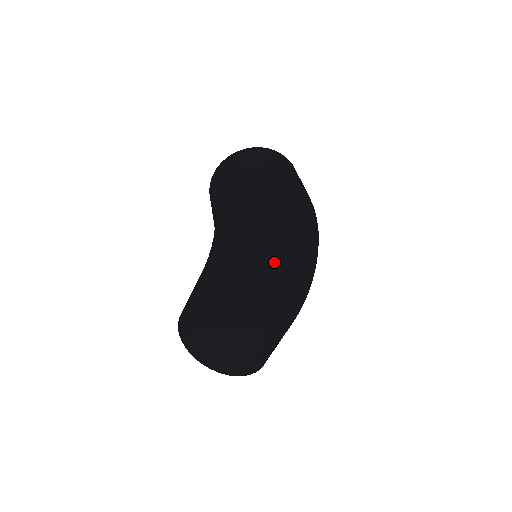
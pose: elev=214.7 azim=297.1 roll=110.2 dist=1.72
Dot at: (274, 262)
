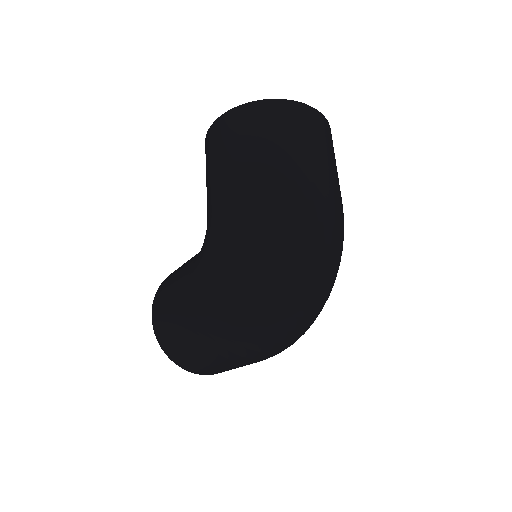
Dot at: (279, 318)
